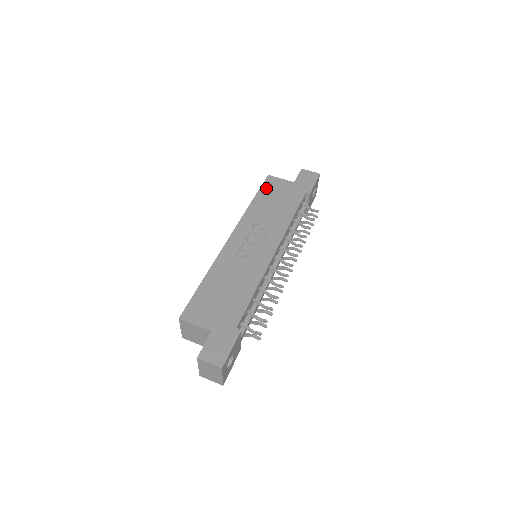
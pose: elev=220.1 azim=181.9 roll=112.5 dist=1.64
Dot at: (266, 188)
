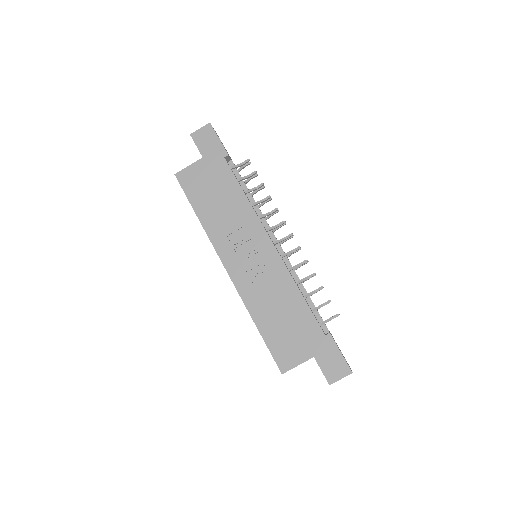
Dot at: (191, 191)
